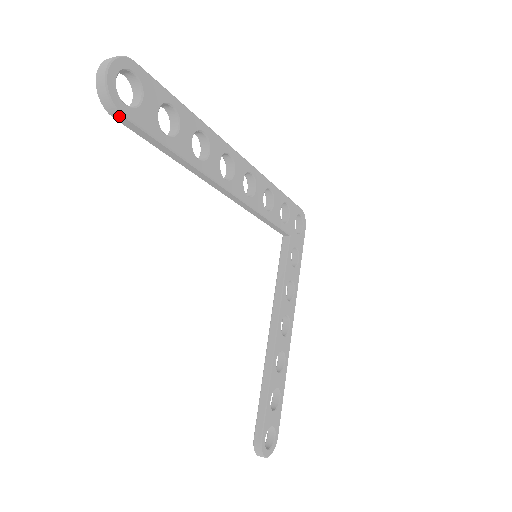
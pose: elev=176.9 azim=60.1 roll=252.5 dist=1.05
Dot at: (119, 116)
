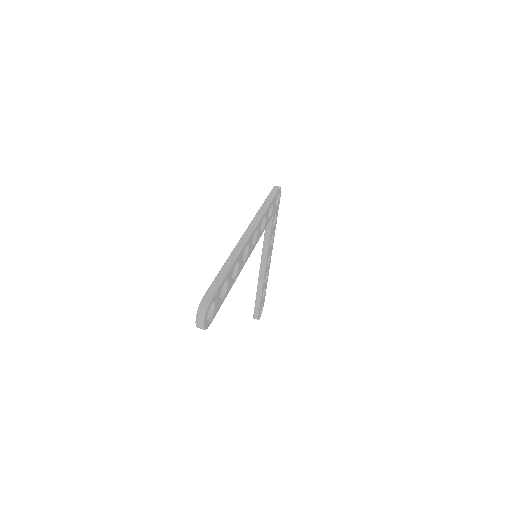
Dot at: occluded
